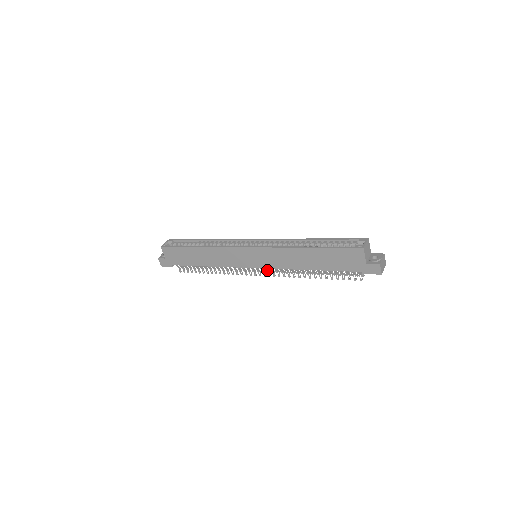
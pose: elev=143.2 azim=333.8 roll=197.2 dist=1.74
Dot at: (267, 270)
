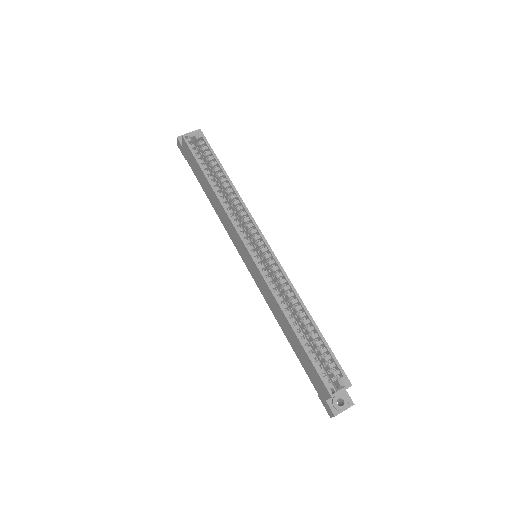
Dot at: occluded
